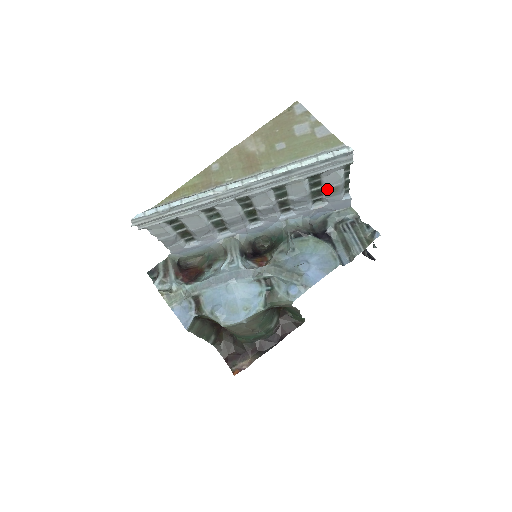
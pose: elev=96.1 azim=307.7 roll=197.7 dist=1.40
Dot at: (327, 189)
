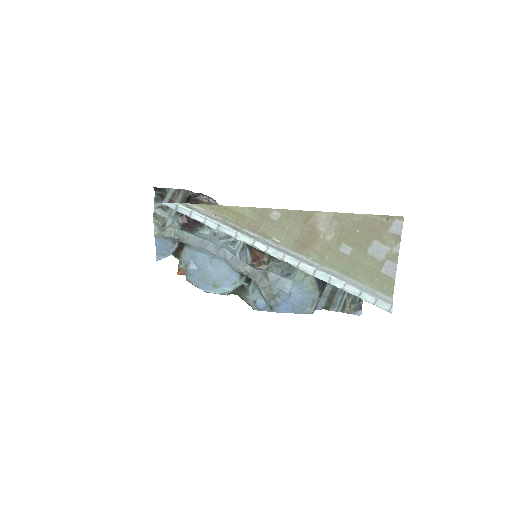
Dot at: occluded
